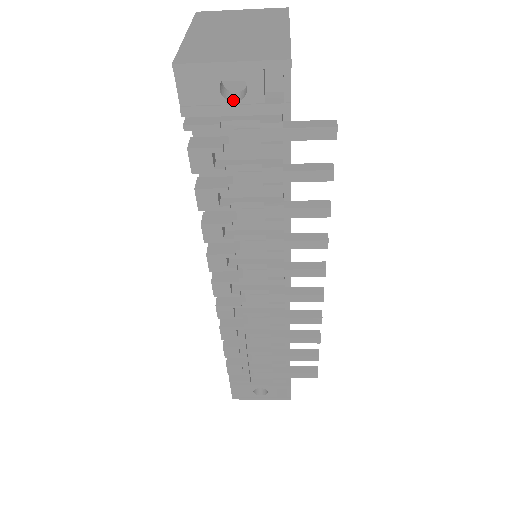
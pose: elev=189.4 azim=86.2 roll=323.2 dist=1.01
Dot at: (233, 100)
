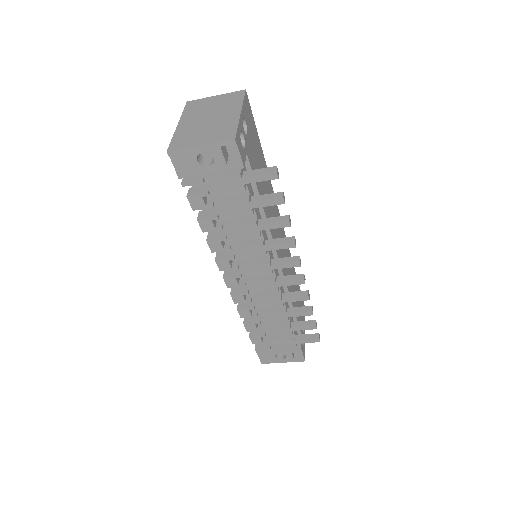
Dot at: (208, 165)
